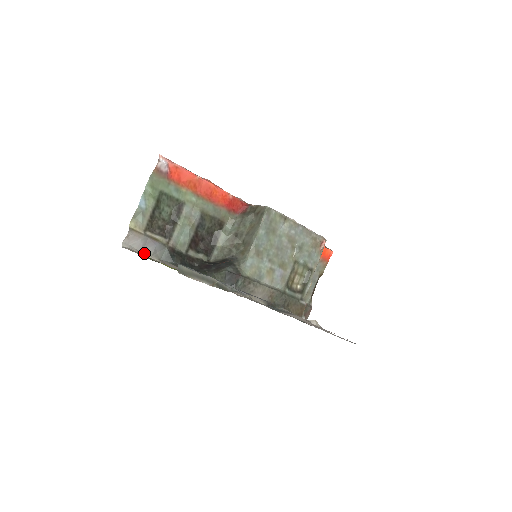
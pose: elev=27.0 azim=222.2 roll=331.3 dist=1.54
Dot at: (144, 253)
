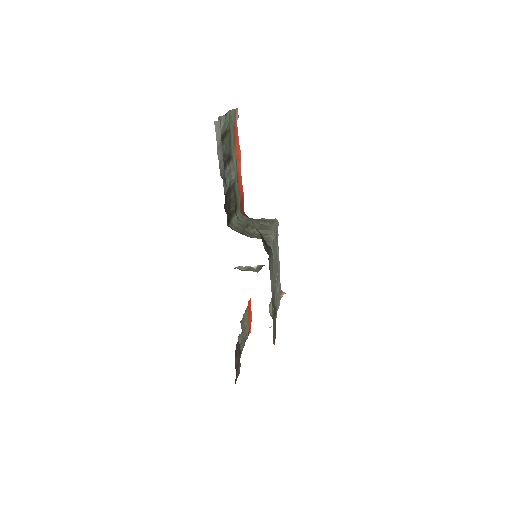
Dot at: (217, 152)
